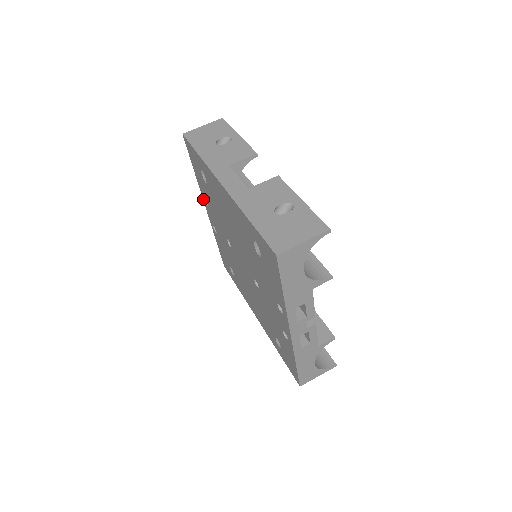
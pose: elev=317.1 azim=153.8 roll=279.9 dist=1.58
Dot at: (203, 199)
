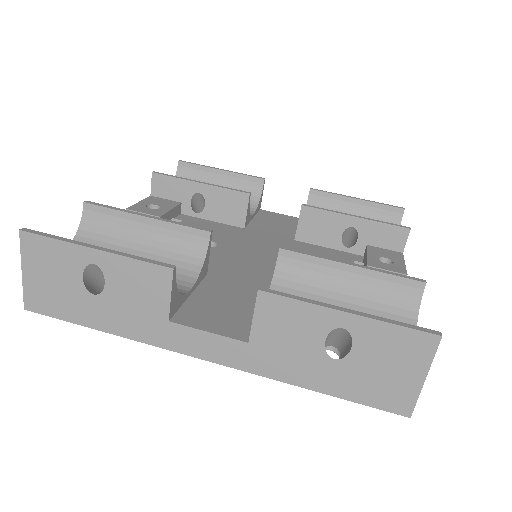
Dot at: occluded
